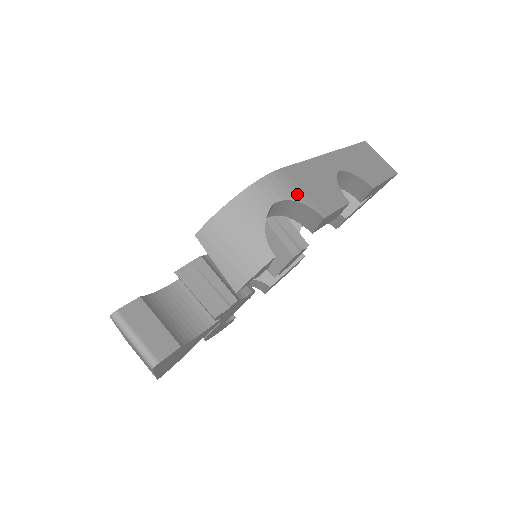
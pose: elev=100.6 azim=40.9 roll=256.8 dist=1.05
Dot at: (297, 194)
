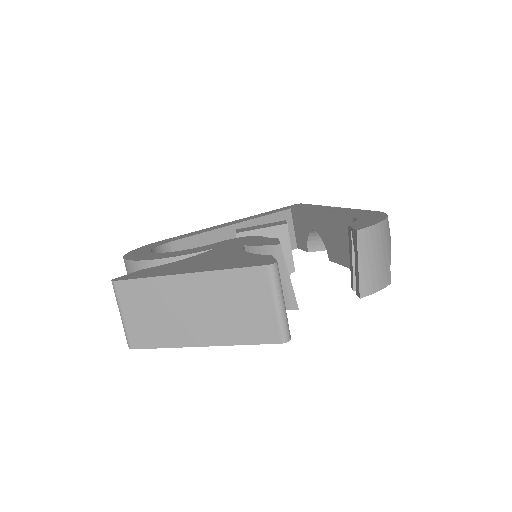
Dot at: occluded
